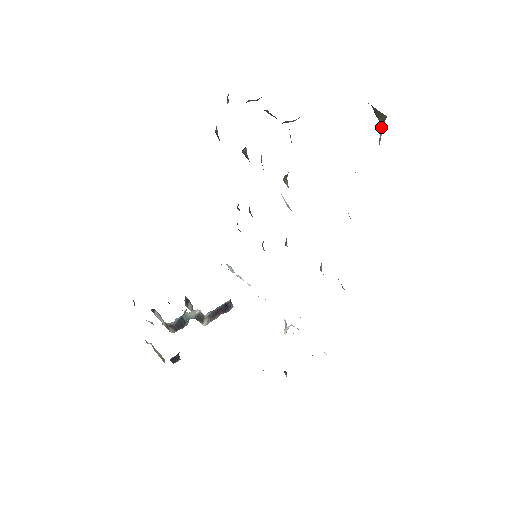
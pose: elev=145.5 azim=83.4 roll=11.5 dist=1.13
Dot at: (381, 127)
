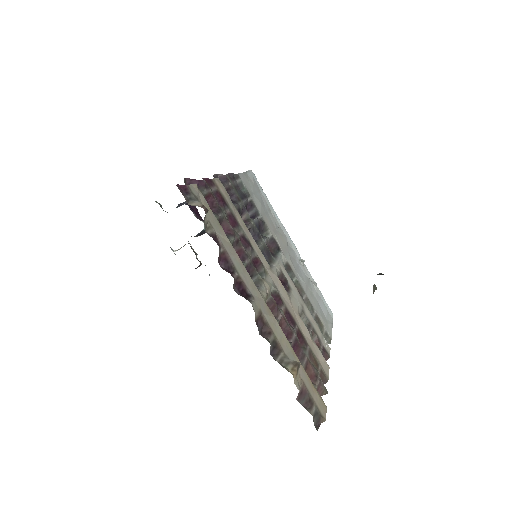
Dot at: (373, 293)
